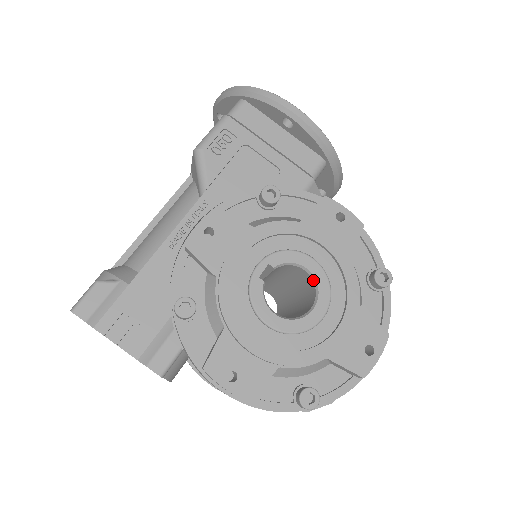
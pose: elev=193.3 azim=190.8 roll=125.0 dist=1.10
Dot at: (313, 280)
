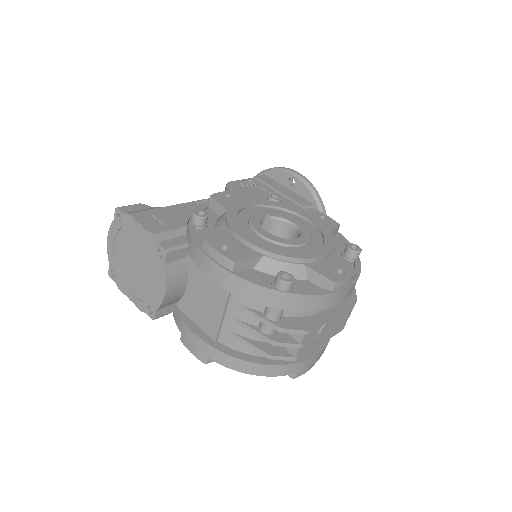
Dot at: (298, 230)
